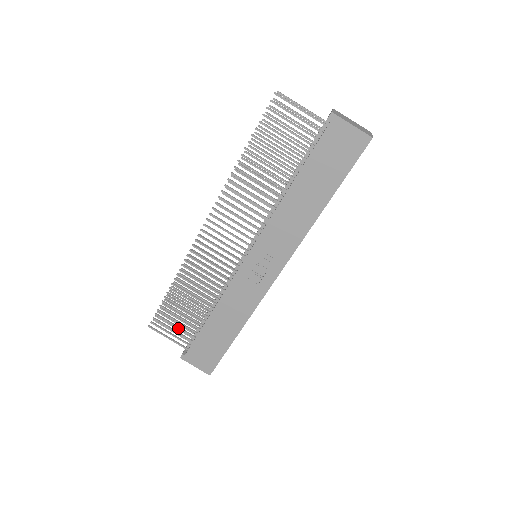
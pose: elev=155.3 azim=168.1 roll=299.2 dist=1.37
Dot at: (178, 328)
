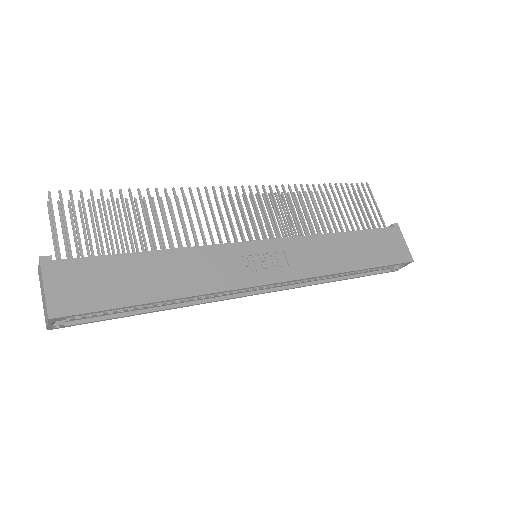
Dot at: (88, 229)
